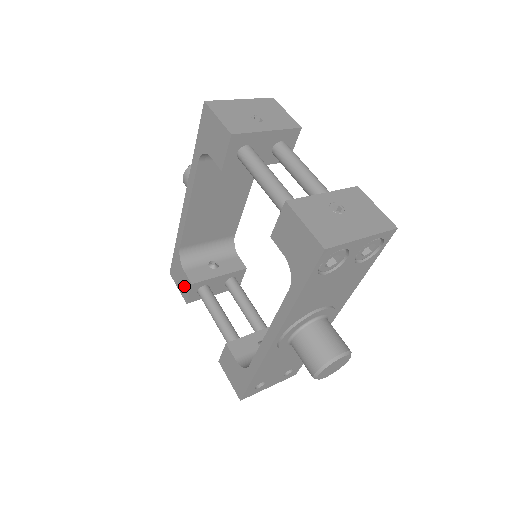
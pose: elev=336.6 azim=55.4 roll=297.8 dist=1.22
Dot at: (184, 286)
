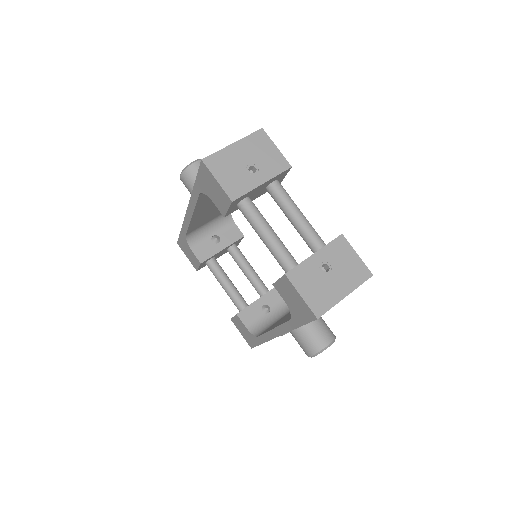
Dot at: (193, 260)
